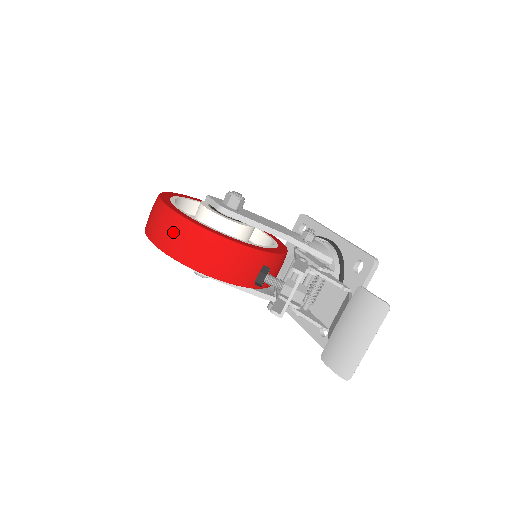
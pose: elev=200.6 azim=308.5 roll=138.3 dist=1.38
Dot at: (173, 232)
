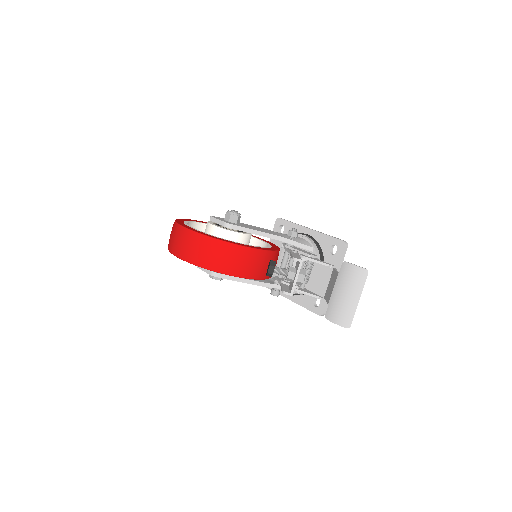
Dot at: (200, 248)
